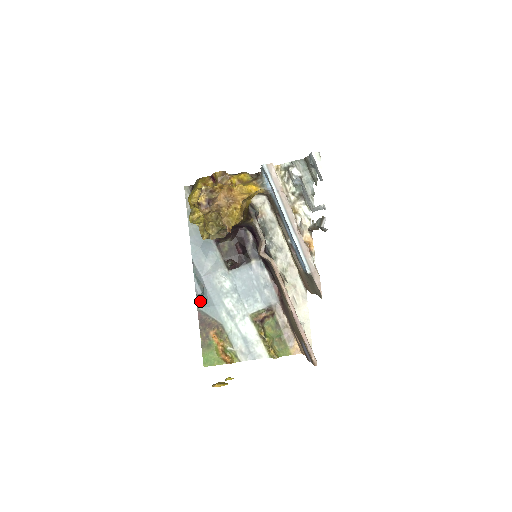
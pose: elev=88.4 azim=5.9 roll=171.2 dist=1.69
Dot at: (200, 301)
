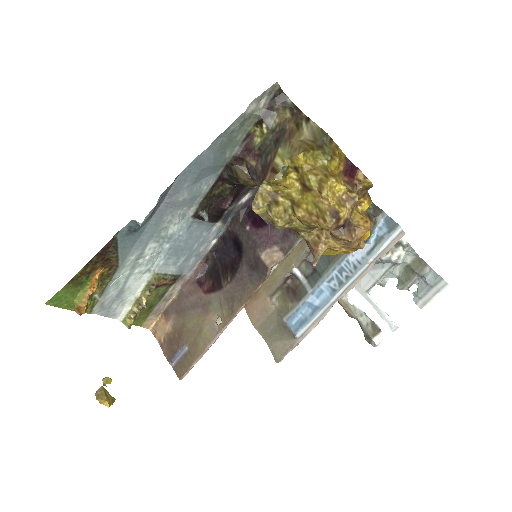
Dot at: (129, 229)
